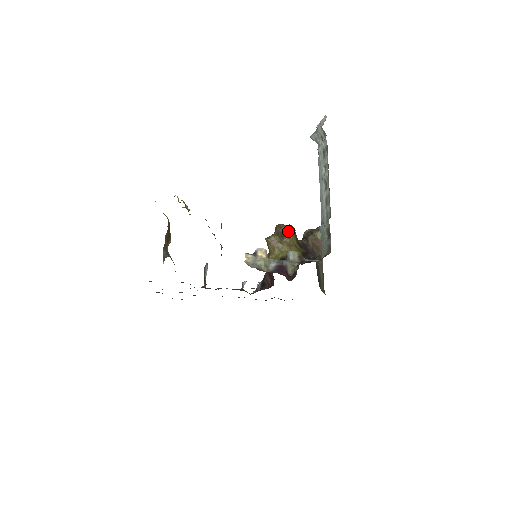
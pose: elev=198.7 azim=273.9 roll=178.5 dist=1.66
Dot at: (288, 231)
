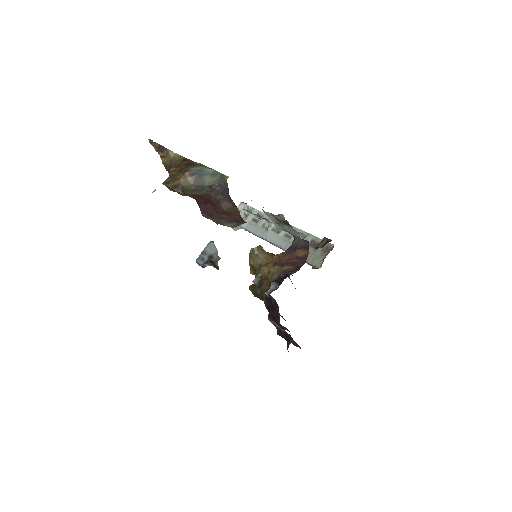
Dot at: occluded
